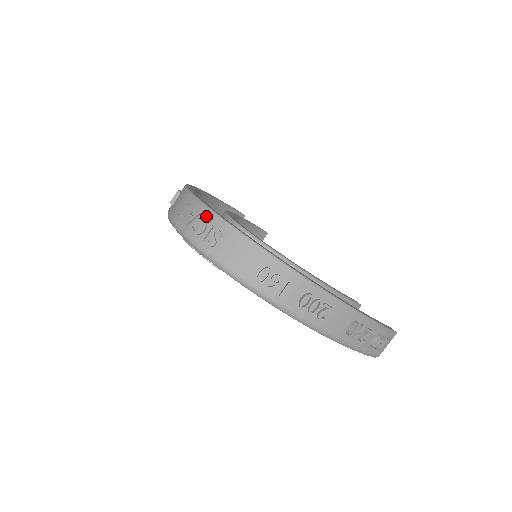
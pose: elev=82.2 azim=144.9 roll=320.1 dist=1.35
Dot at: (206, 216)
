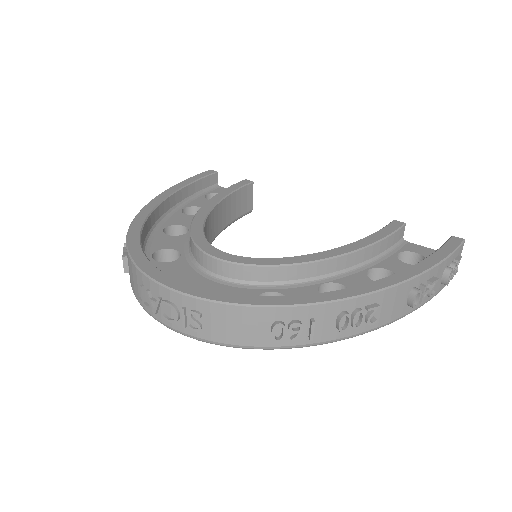
Dot at: (169, 298)
